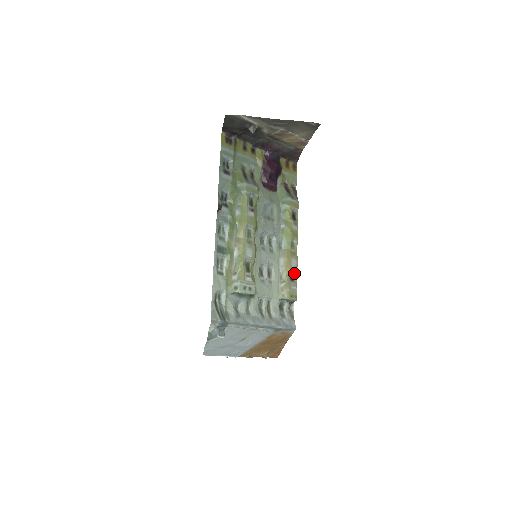
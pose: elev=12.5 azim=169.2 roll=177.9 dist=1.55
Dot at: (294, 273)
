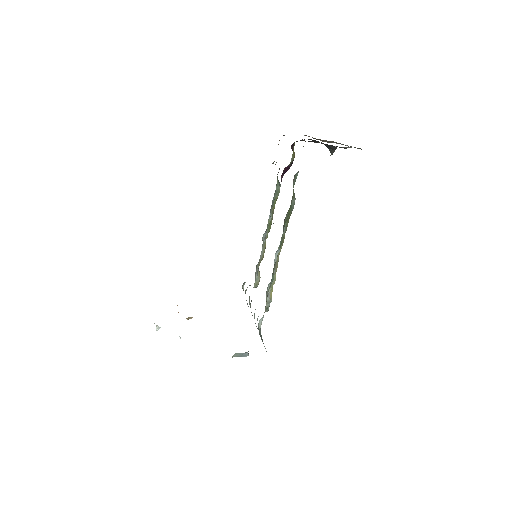
Dot at: occluded
